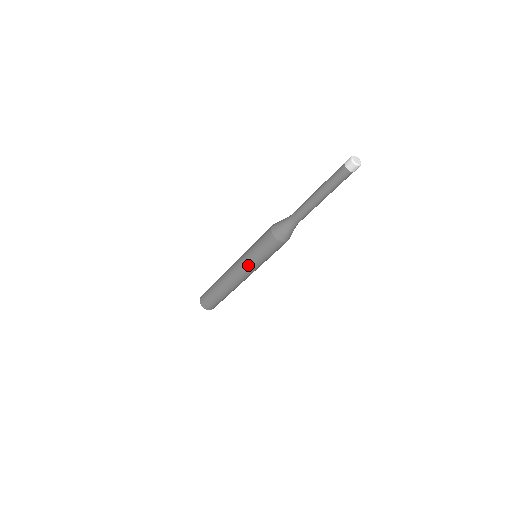
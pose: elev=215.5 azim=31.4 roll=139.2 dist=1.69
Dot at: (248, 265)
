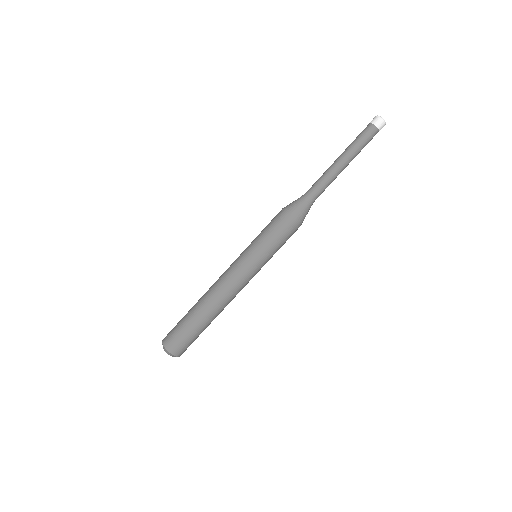
Dot at: (241, 254)
